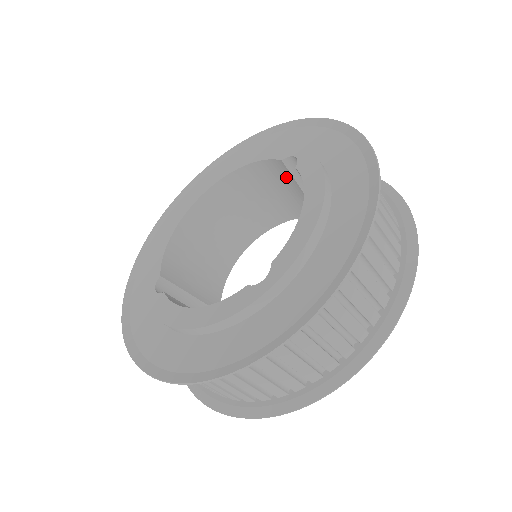
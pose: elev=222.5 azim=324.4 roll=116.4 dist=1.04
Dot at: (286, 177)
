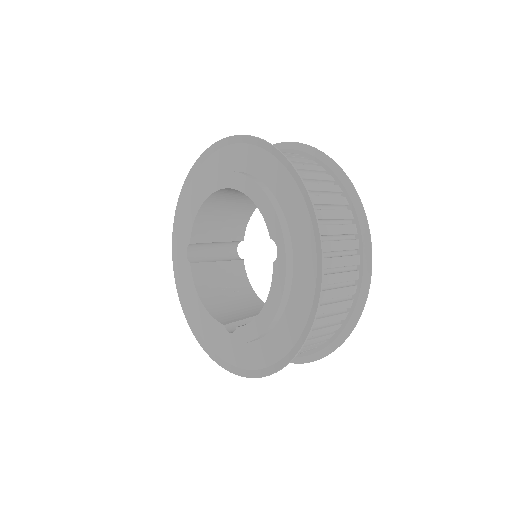
Dot at: occluded
